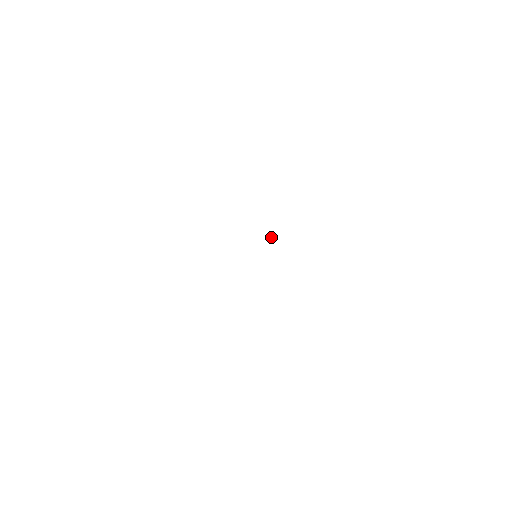
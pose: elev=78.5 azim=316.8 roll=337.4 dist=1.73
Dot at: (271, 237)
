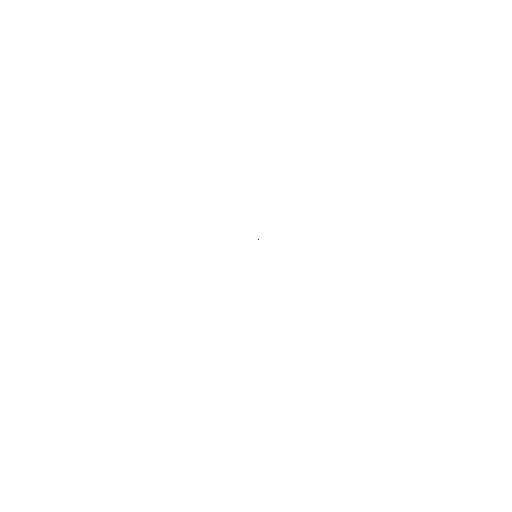
Dot at: occluded
